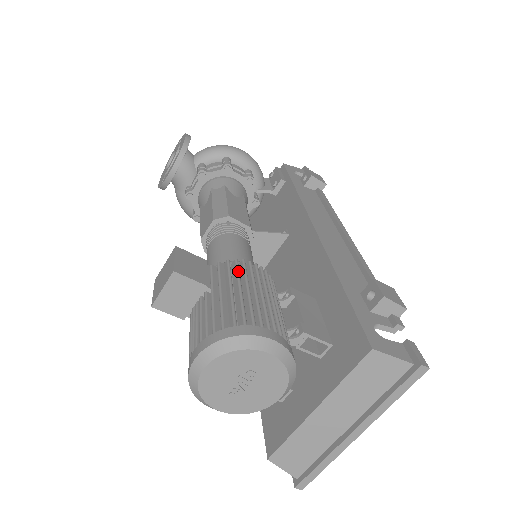
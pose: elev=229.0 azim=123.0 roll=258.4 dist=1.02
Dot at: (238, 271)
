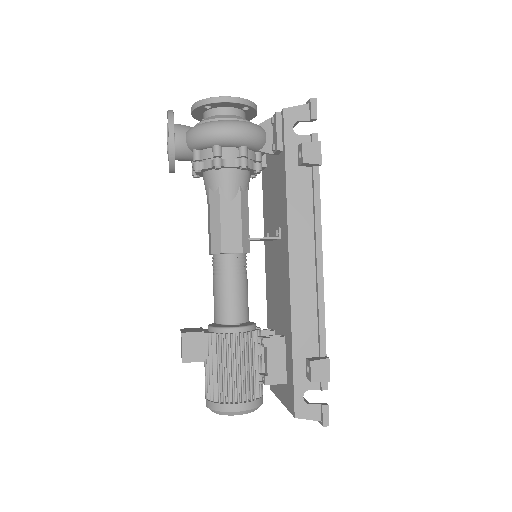
Dot at: (222, 350)
